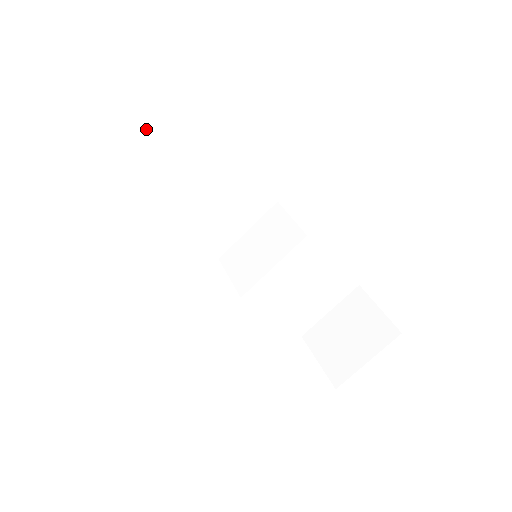
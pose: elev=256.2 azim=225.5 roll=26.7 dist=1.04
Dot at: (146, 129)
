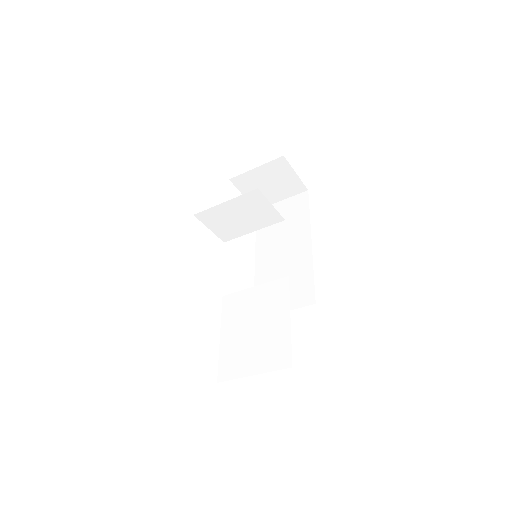
Dot at: occluded
